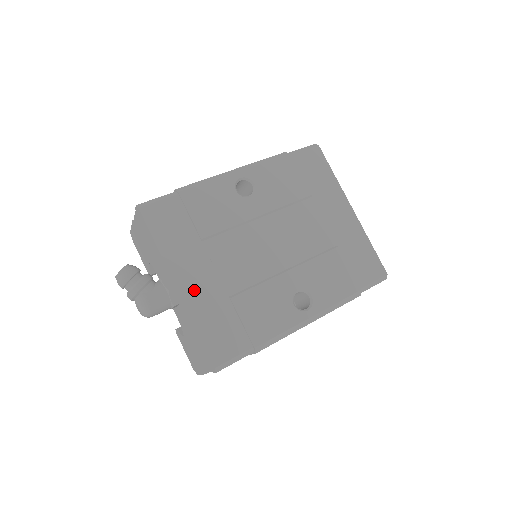
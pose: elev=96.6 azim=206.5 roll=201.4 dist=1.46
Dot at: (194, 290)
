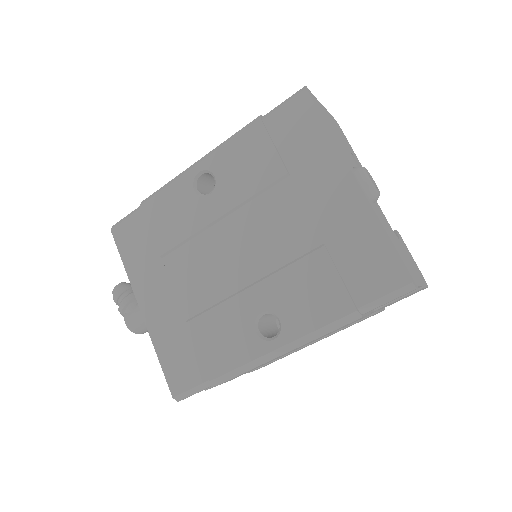
Dot at: (155, 313)
